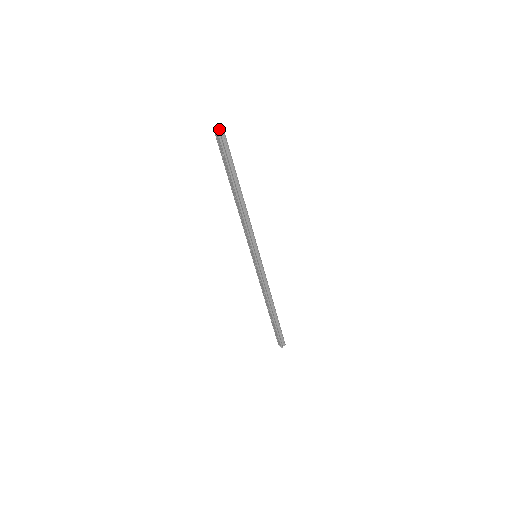
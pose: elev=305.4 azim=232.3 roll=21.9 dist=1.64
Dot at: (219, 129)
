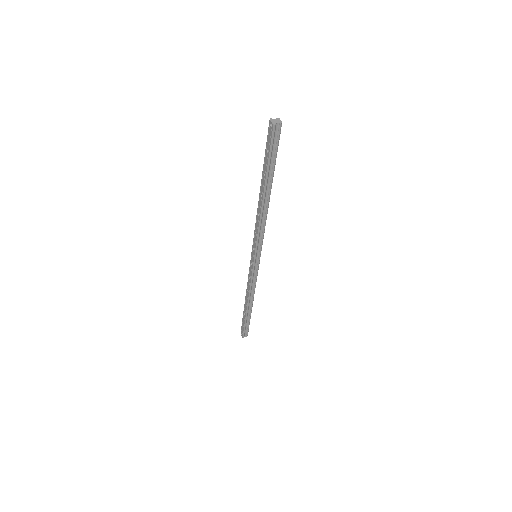
Dot at: (276, 123)
